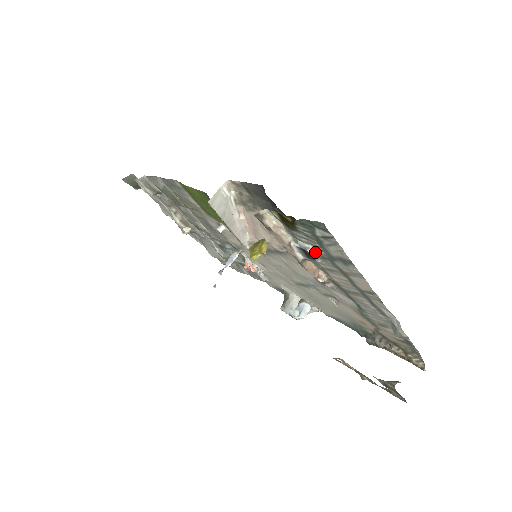
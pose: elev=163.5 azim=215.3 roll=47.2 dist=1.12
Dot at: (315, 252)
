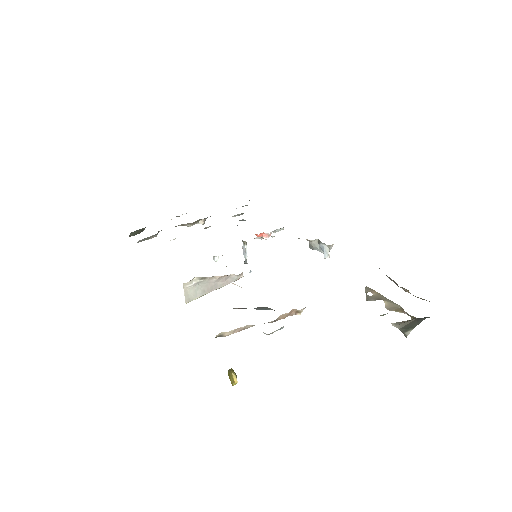
Dot at: (273, 332)
